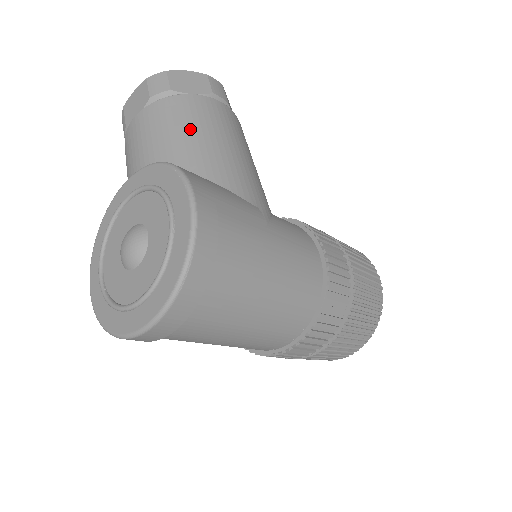
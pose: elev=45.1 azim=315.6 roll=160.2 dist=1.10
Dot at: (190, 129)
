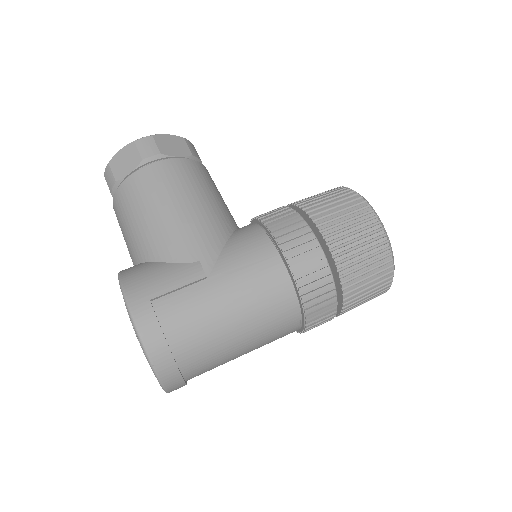
Dot at: (135, 217)
